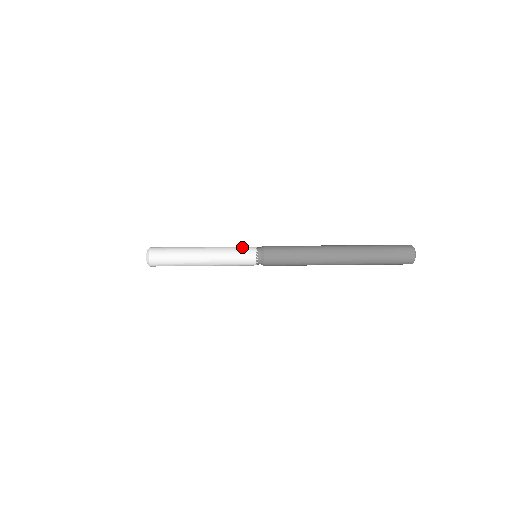
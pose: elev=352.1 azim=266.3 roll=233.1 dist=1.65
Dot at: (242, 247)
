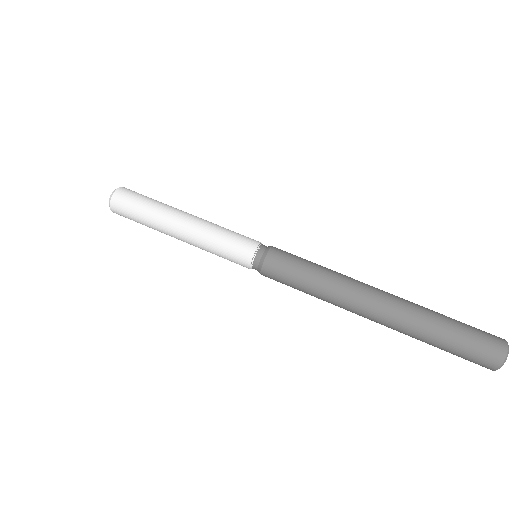
Dot at: (240, 235)
